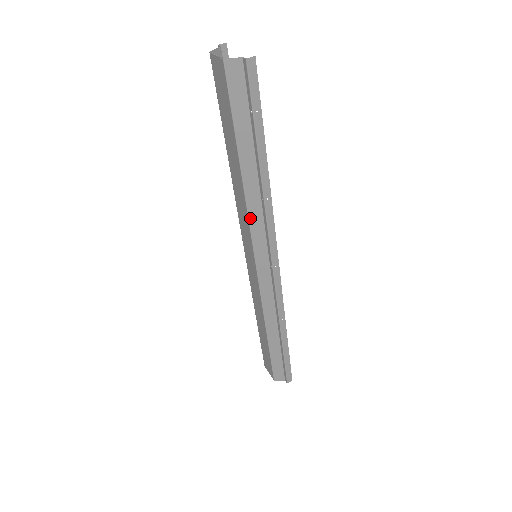
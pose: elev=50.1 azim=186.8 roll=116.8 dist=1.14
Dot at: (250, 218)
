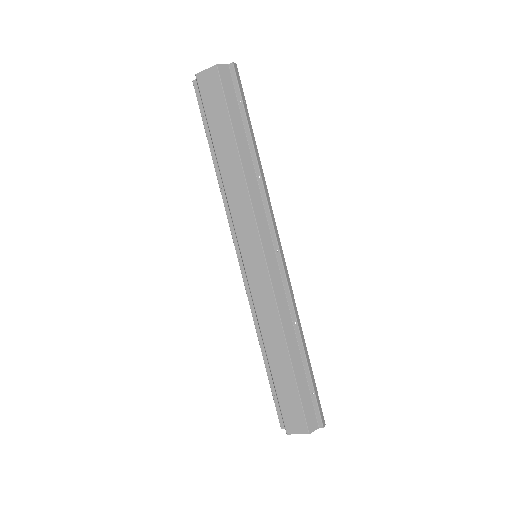
Dot at: (252, 200)
